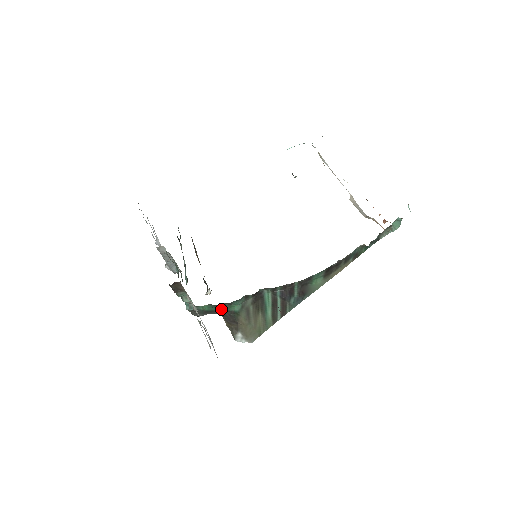
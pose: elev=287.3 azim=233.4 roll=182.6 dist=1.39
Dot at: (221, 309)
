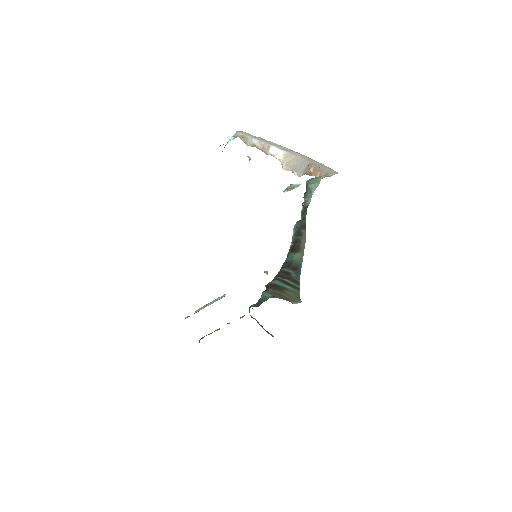
Dot at: occluded
